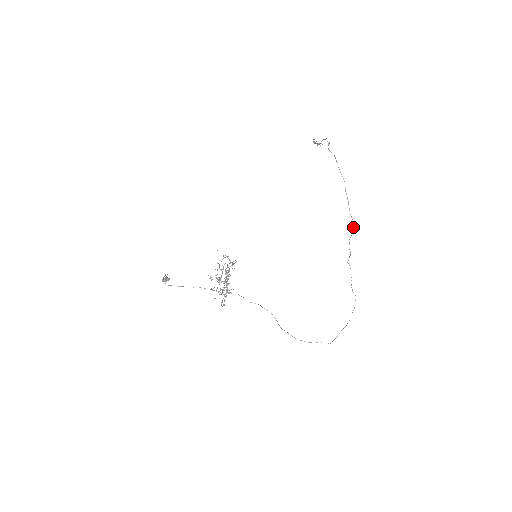
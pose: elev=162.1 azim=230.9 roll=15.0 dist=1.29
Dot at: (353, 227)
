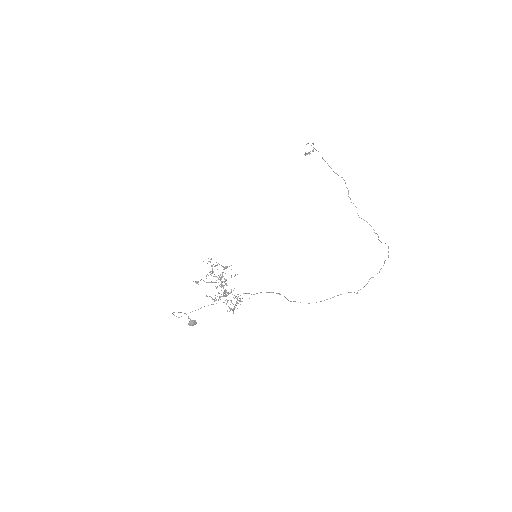
Dot at: occluded
